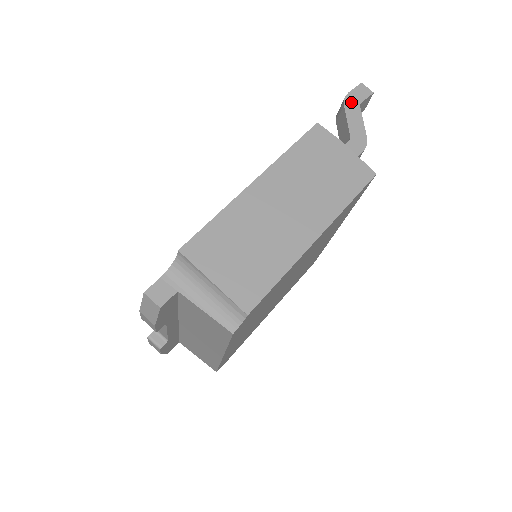
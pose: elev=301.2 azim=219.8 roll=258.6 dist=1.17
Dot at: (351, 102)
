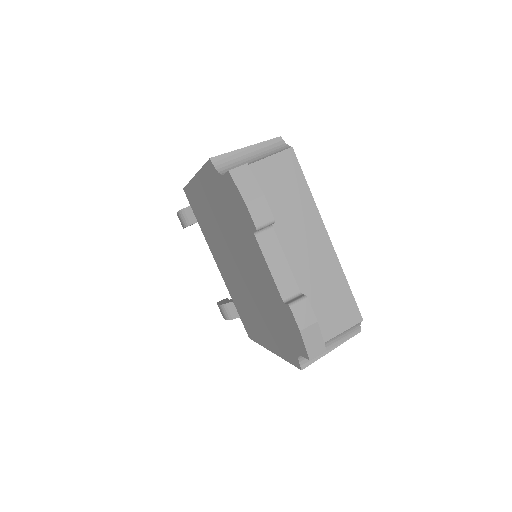
Dot at: occluded
